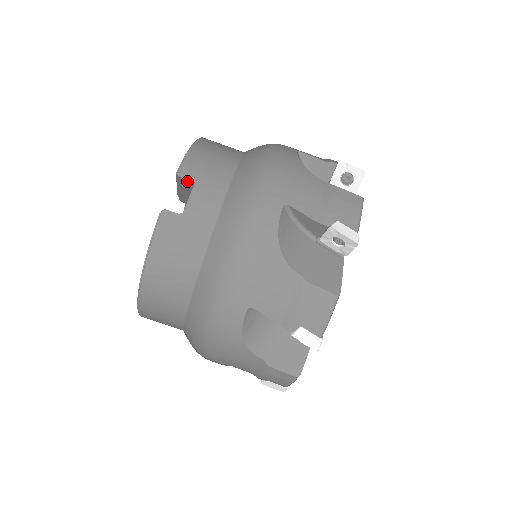
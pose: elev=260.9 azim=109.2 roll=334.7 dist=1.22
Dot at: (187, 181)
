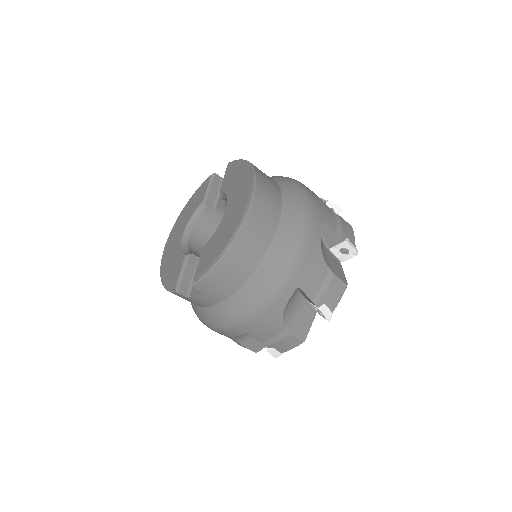
Dot at: (199, 287)
